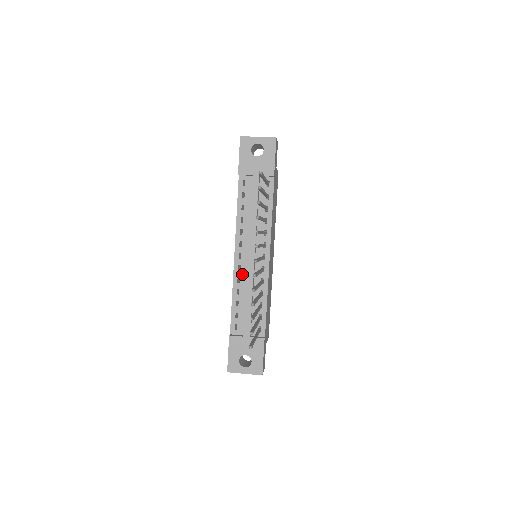
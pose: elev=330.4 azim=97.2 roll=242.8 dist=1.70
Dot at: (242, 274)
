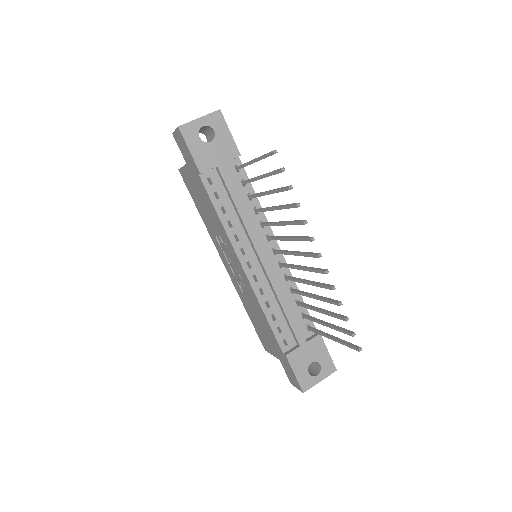
Dot at: (262, 283)
